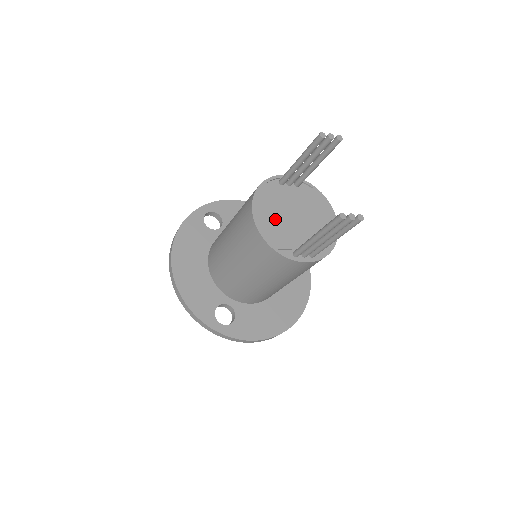
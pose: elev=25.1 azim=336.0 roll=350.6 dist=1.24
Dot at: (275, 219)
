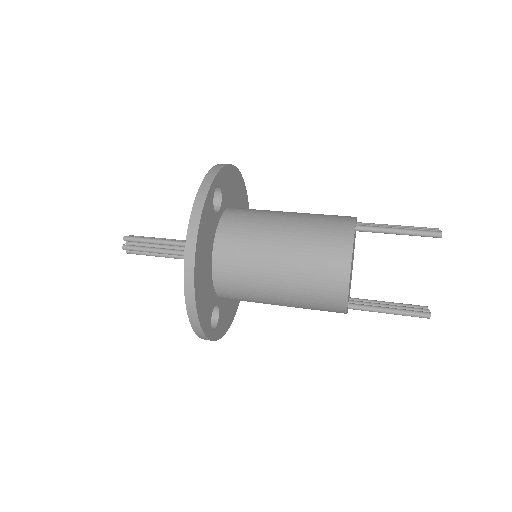
Dot at: occluded
